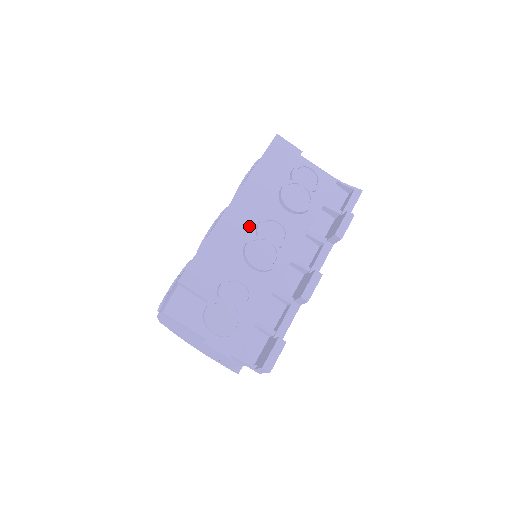
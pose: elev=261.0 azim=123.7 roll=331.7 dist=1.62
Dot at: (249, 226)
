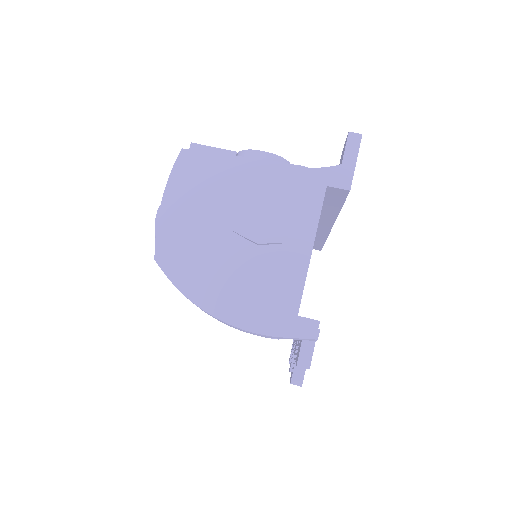
Dot at: occluded
